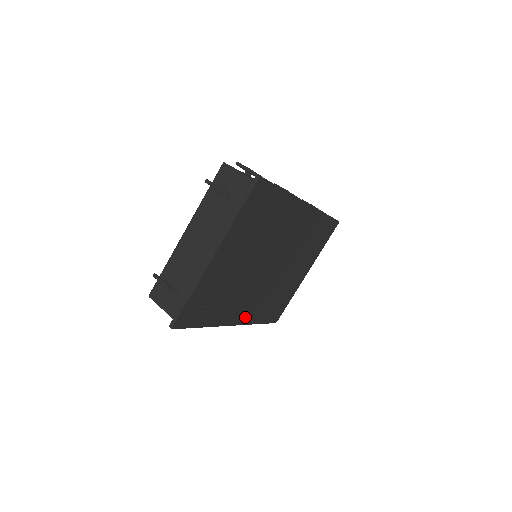
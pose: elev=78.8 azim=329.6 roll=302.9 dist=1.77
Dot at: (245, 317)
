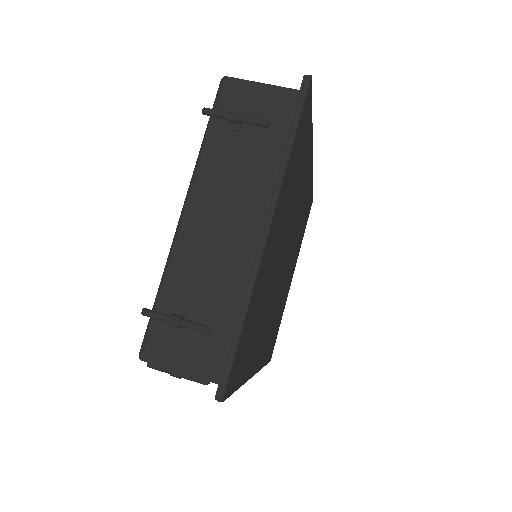
Dot at: (261, 357)
